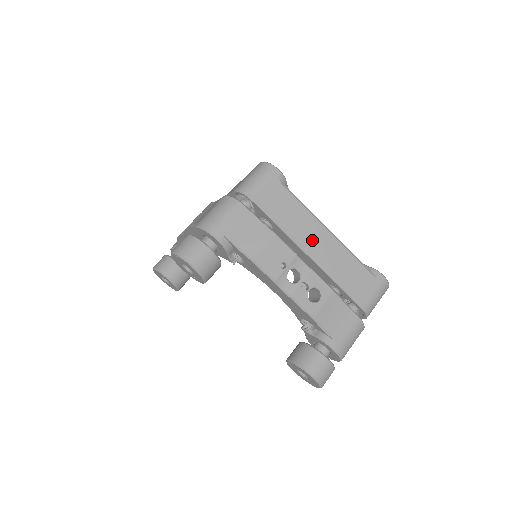
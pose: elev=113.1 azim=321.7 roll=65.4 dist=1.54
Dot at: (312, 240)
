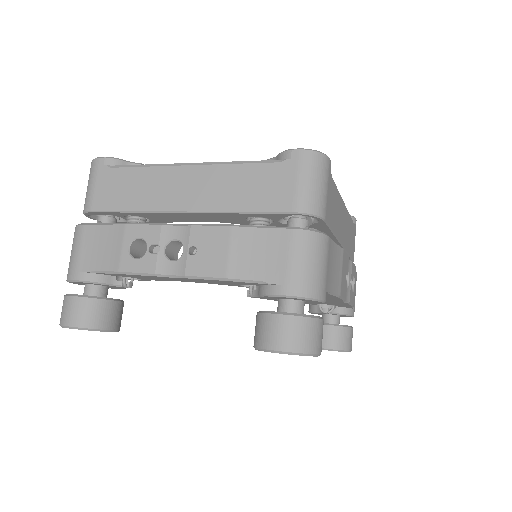
Dot at: (342, 226)
